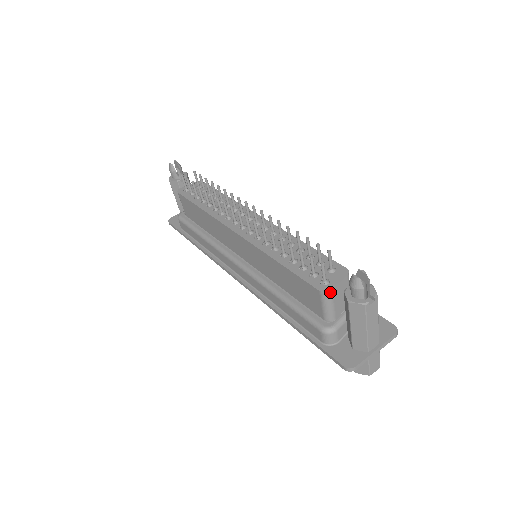
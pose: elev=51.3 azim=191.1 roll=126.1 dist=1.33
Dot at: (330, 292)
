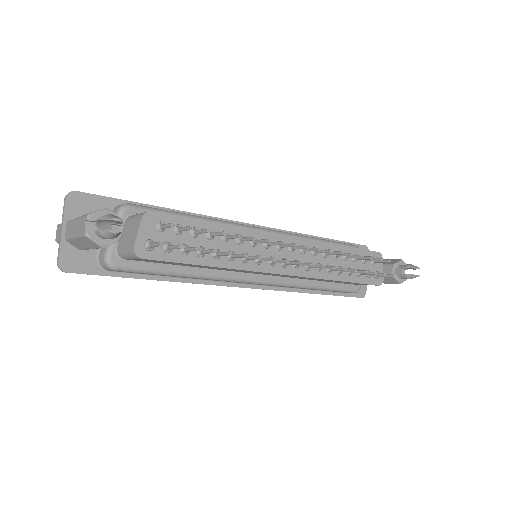
Dot at: (382, 281)
